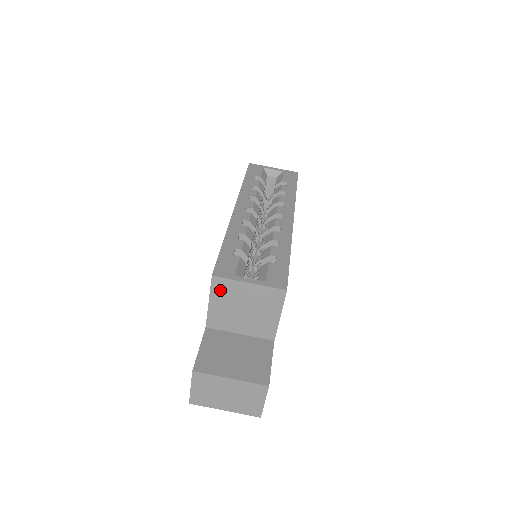
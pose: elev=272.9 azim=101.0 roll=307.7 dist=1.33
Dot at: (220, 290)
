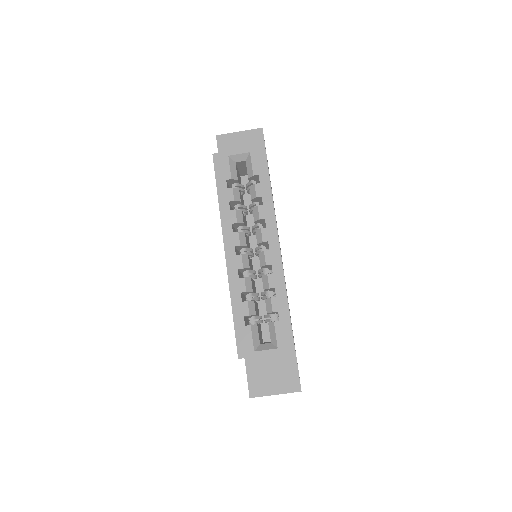
Dot at: occluded
